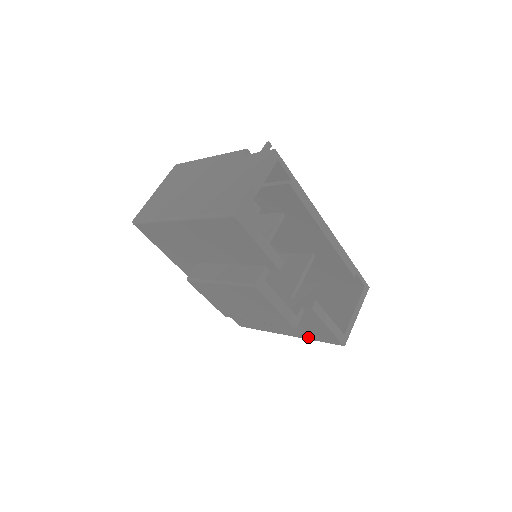
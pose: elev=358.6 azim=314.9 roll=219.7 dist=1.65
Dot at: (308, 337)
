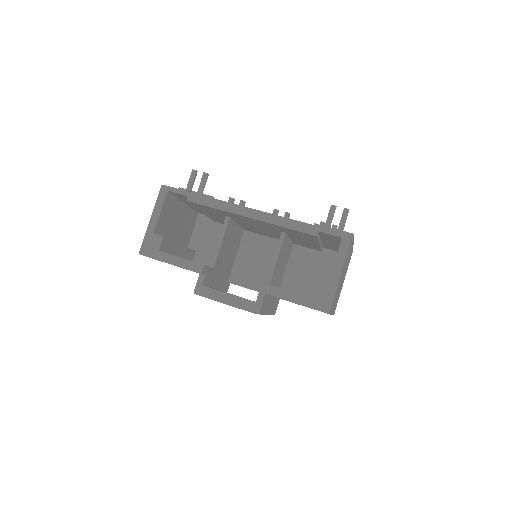
Dot at: occluded
